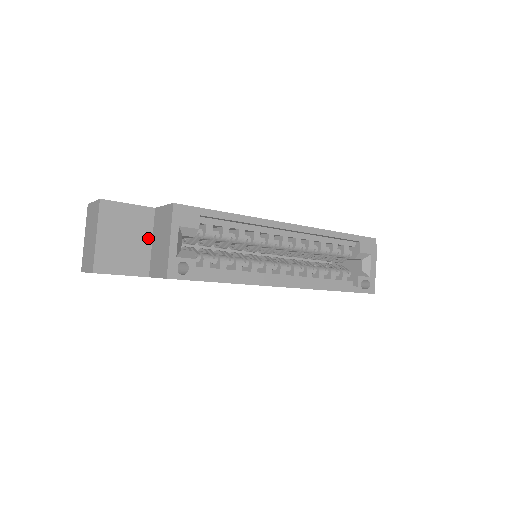
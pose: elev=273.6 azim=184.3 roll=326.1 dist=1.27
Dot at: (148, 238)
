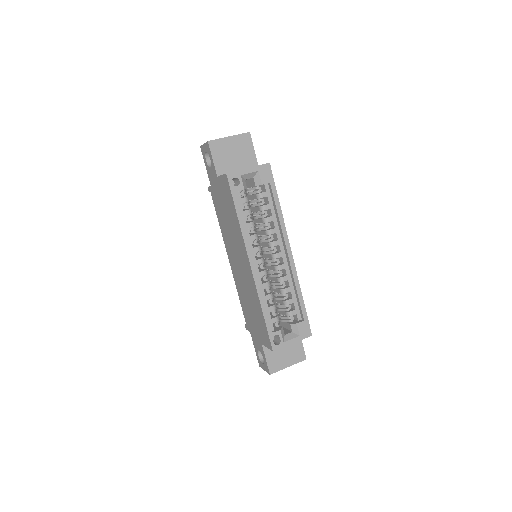
Dot at: (240, 168)
